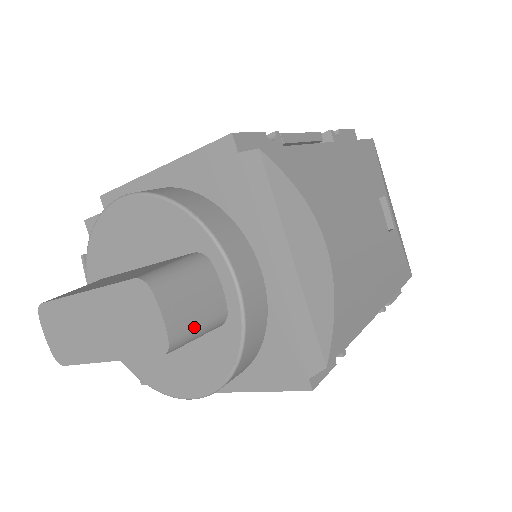
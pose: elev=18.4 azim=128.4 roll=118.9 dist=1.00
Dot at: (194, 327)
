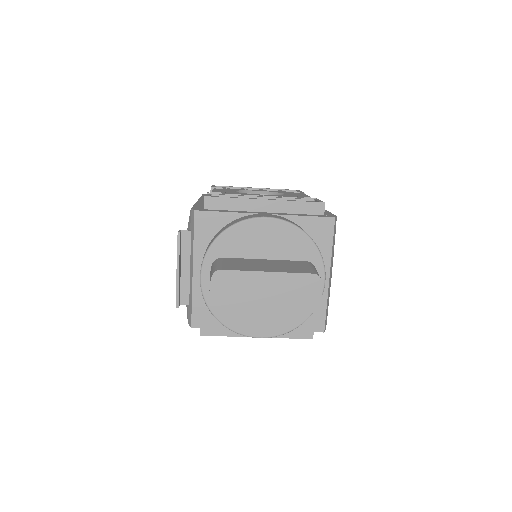
Dot at: occluded
